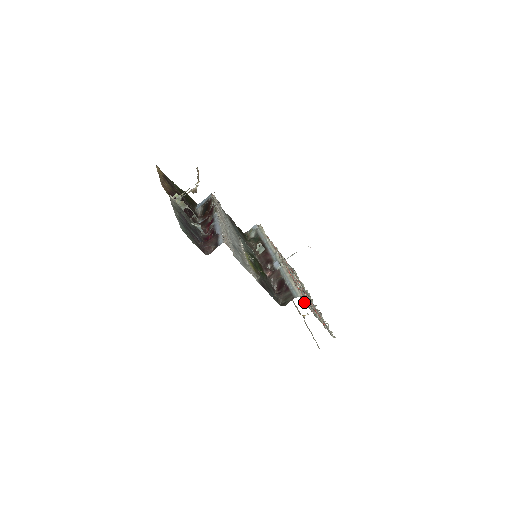
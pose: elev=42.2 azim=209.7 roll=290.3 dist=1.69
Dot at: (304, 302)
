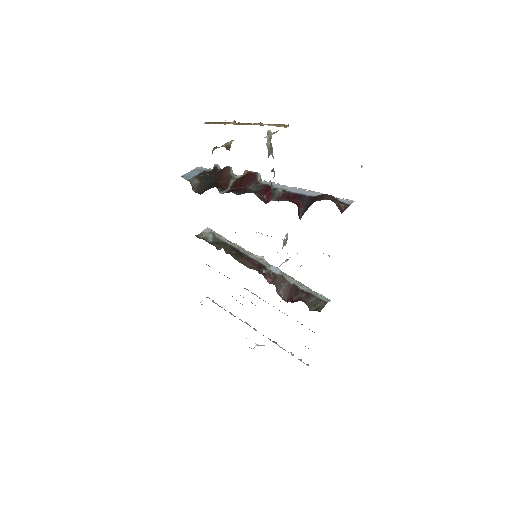
Dot at: occluded
